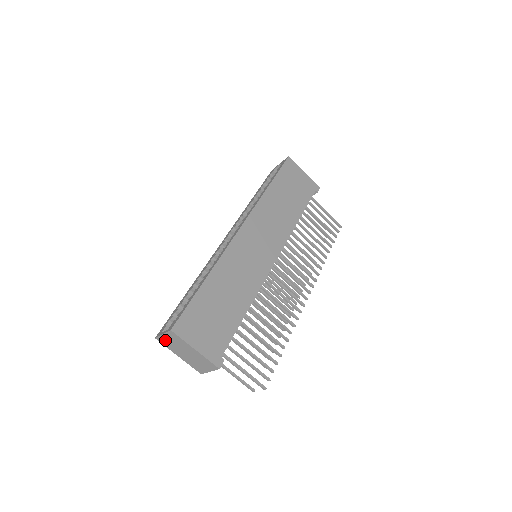
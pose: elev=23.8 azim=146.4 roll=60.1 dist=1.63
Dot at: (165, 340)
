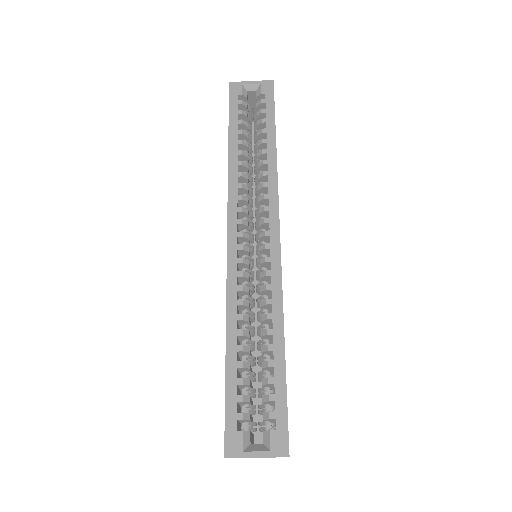
Dot at: occluded
